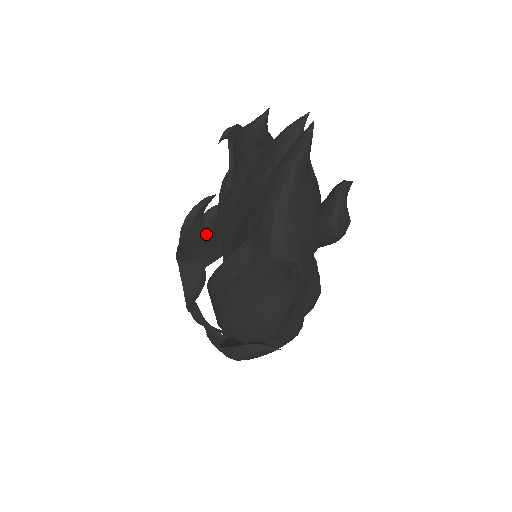
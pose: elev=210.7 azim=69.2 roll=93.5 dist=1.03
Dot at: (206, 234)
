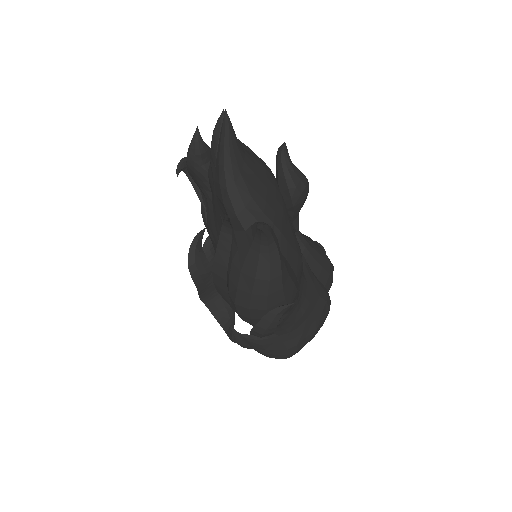
Dot at: occluded
